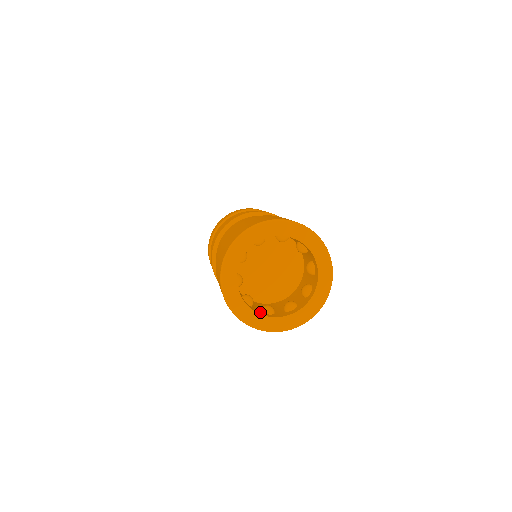
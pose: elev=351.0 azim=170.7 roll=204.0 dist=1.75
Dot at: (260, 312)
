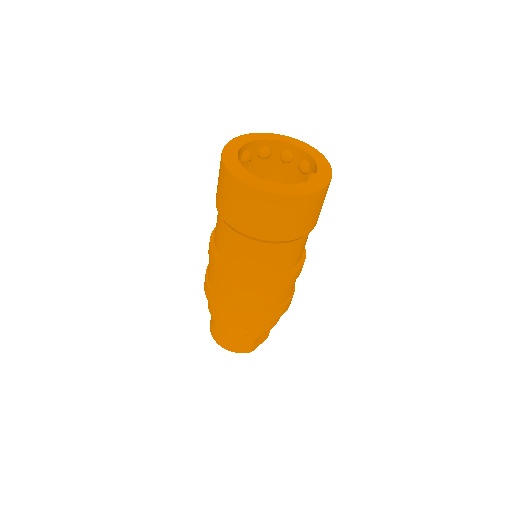
Dot at: occluded
